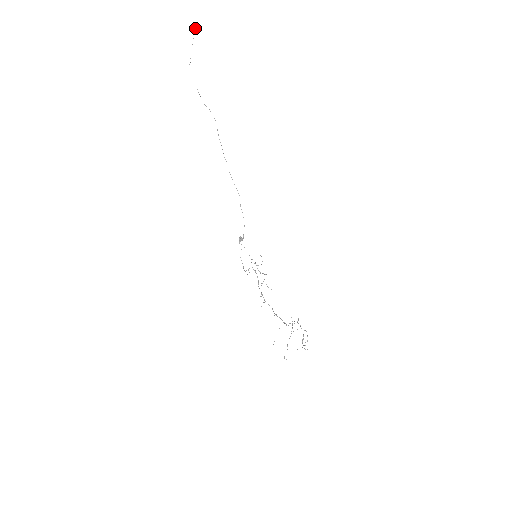
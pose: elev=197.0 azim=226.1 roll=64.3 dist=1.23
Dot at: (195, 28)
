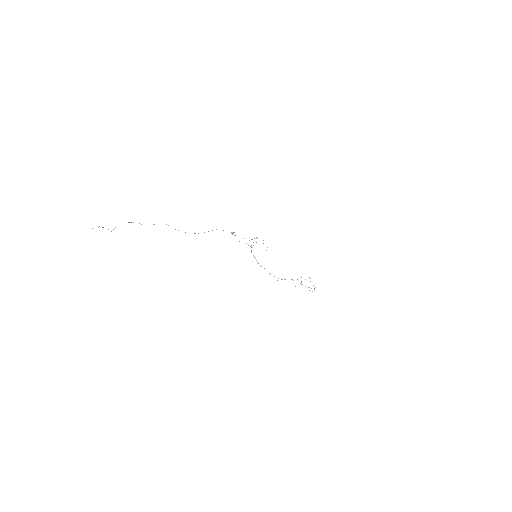
Dot at: occluded
